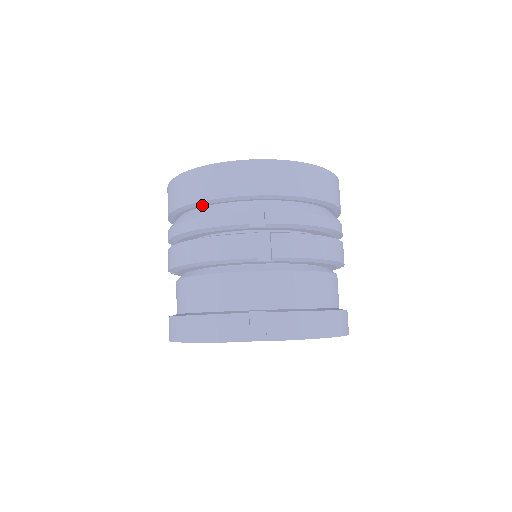
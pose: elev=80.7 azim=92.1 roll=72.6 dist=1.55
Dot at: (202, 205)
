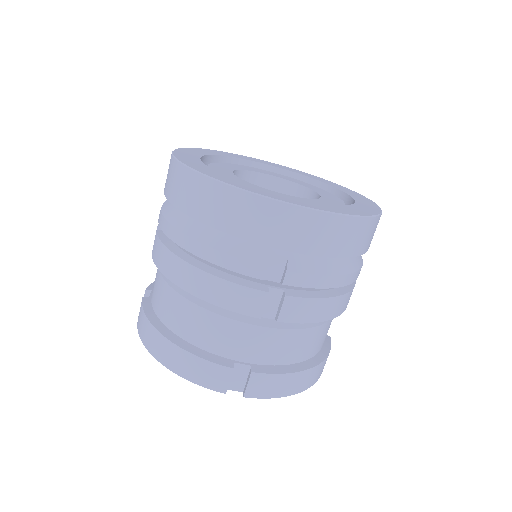
Dot at: occluded
